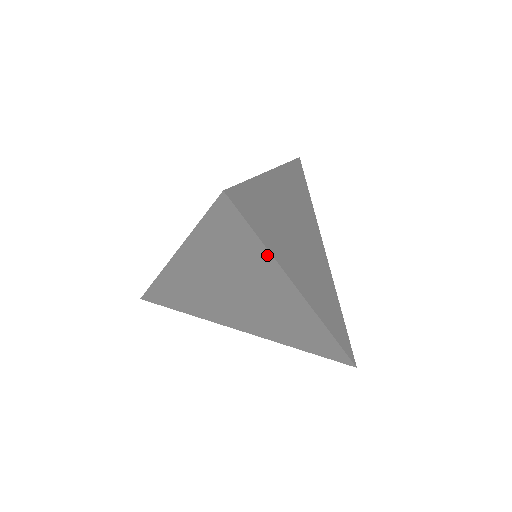
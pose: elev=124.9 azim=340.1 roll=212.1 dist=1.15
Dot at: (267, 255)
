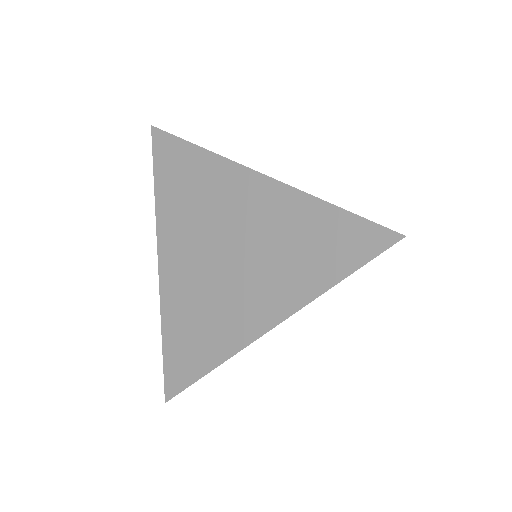
Dot at: (204, 154)
